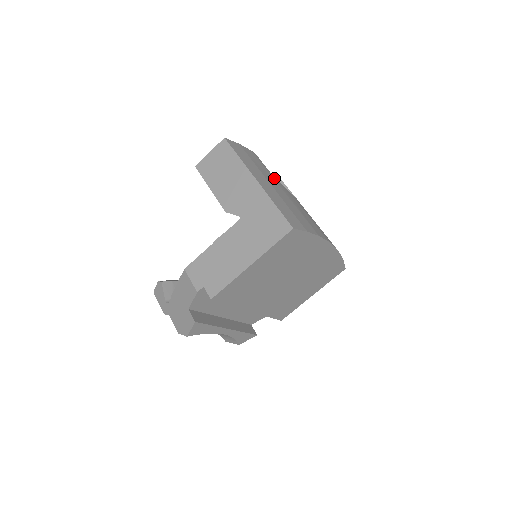
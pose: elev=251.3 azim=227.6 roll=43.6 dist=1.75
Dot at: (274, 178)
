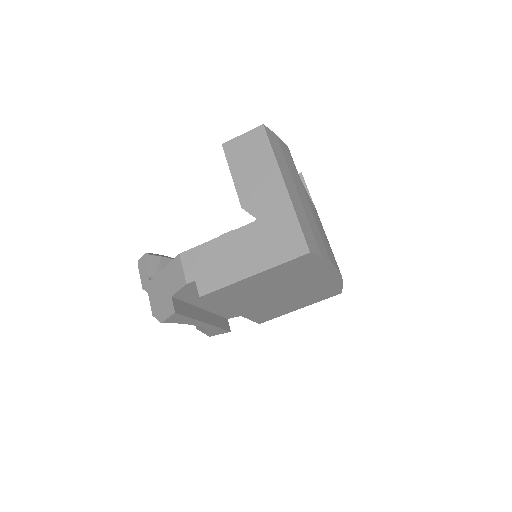
Dot at: (301, 183)
